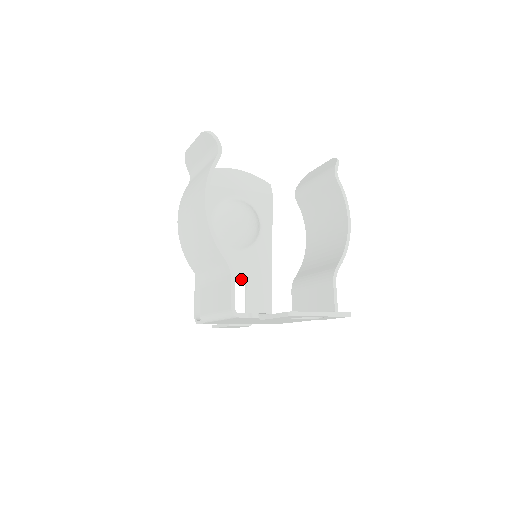
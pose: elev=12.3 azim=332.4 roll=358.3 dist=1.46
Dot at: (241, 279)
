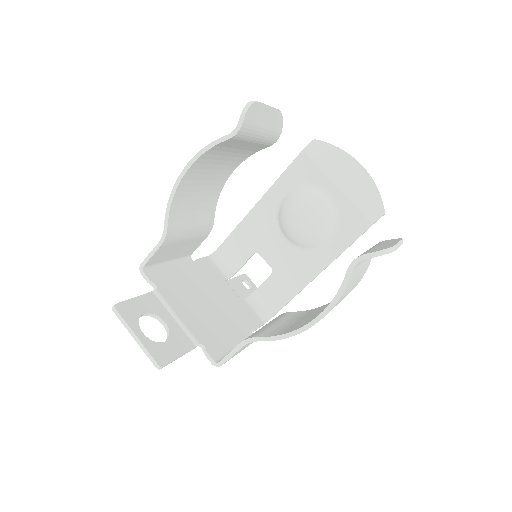
Dot at: (271, 264)
